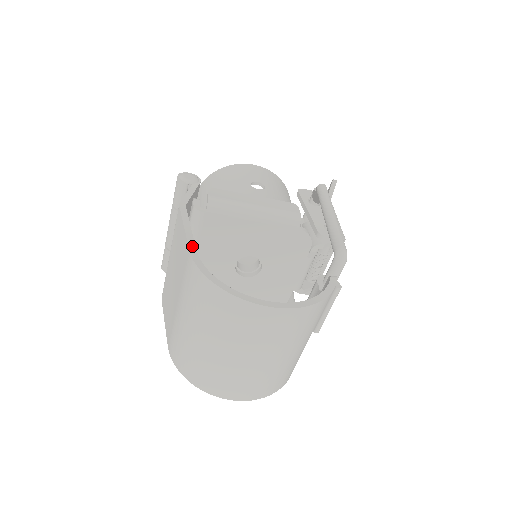
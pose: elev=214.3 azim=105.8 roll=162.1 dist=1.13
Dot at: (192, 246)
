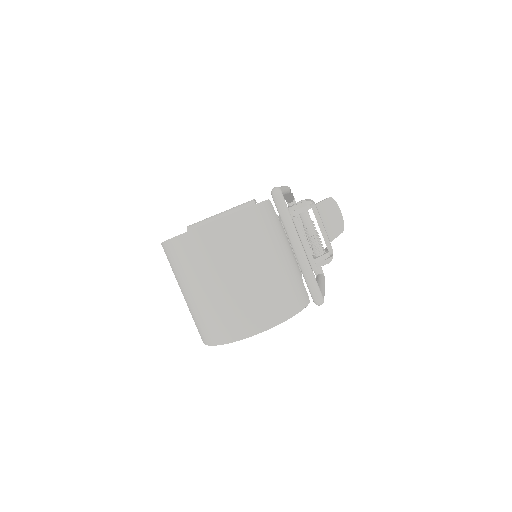
Dot at: occluded
